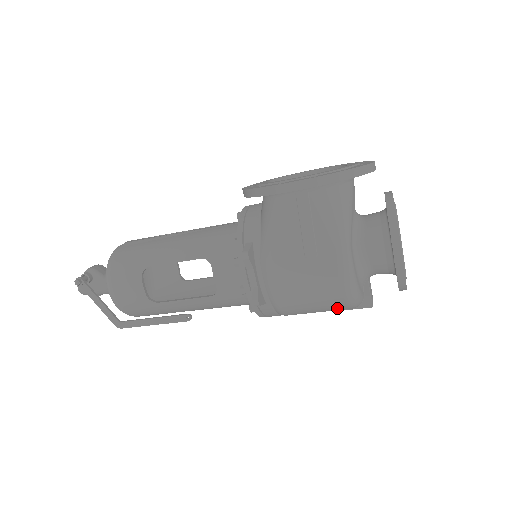
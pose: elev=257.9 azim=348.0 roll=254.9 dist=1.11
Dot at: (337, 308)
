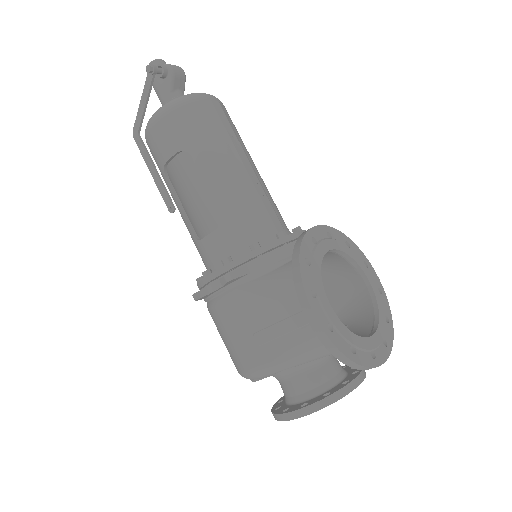
Dot at: occluded
